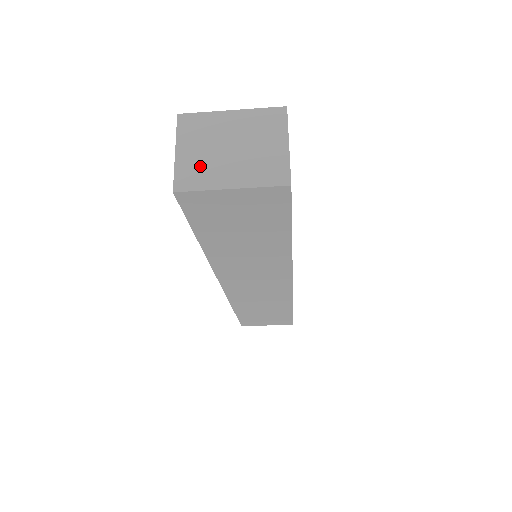
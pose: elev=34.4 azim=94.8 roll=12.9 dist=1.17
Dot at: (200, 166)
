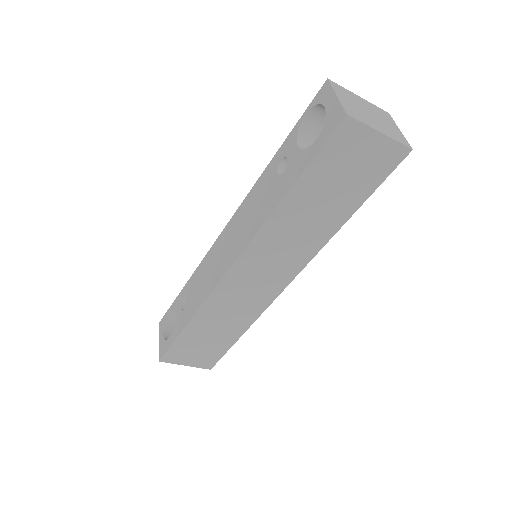
Dot at: (356, 111)
